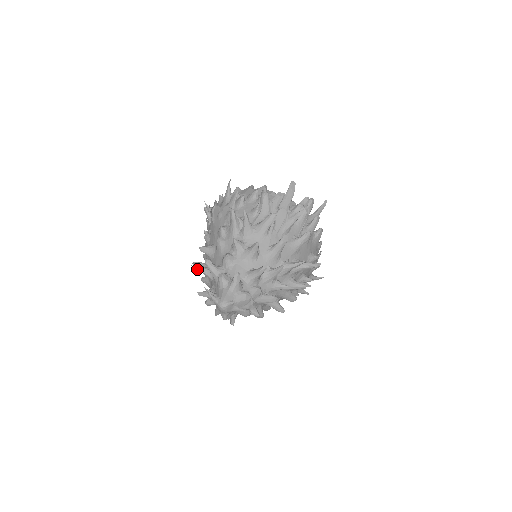
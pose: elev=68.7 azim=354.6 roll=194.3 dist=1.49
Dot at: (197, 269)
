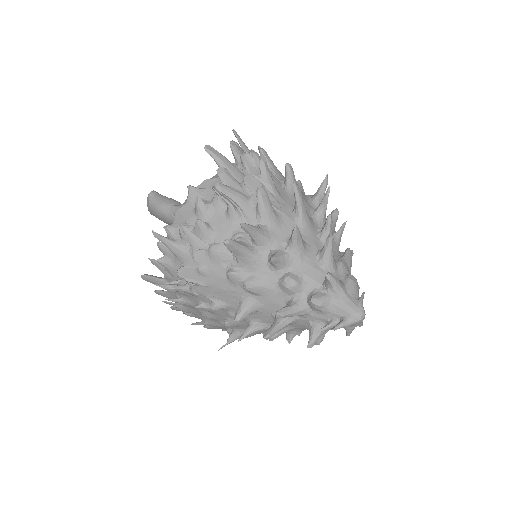
Dot at: (273, 335)
